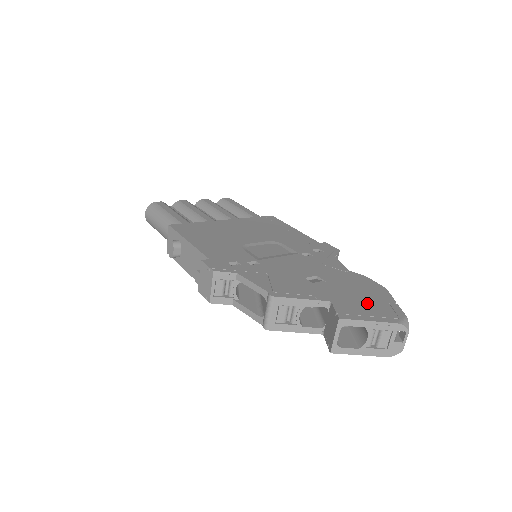
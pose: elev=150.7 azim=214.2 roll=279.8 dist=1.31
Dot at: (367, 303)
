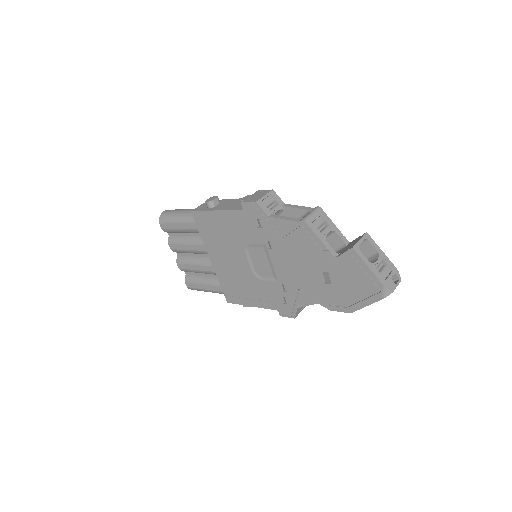
Dot at: occluded
